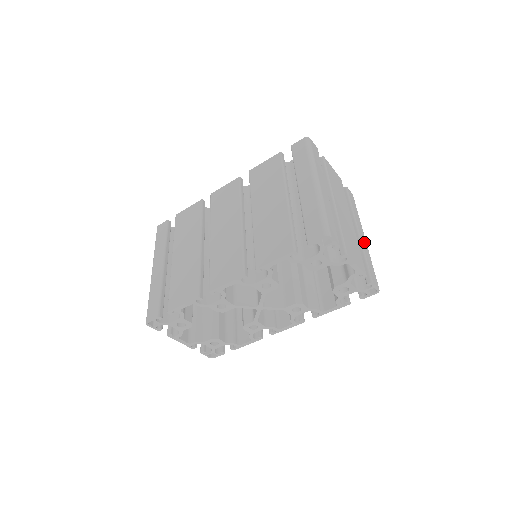
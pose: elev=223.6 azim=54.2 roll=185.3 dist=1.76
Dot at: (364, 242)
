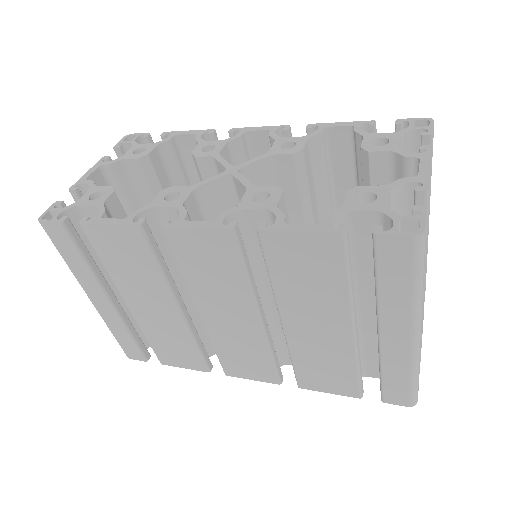
Dot at: occluded
